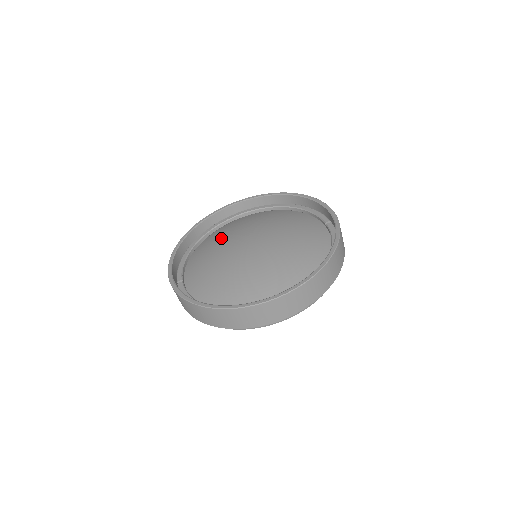
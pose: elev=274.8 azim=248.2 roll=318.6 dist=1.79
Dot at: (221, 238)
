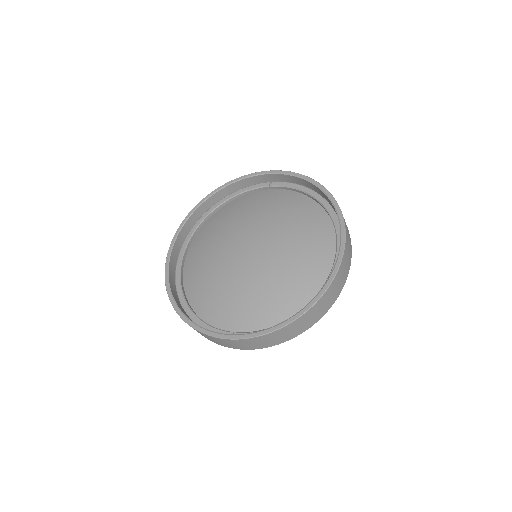
Dot at: (209, 275)
